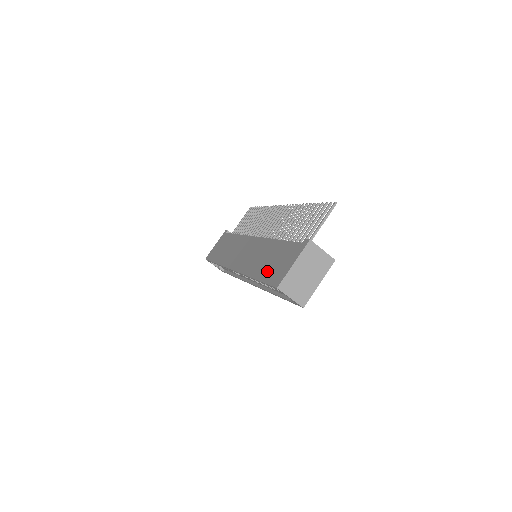
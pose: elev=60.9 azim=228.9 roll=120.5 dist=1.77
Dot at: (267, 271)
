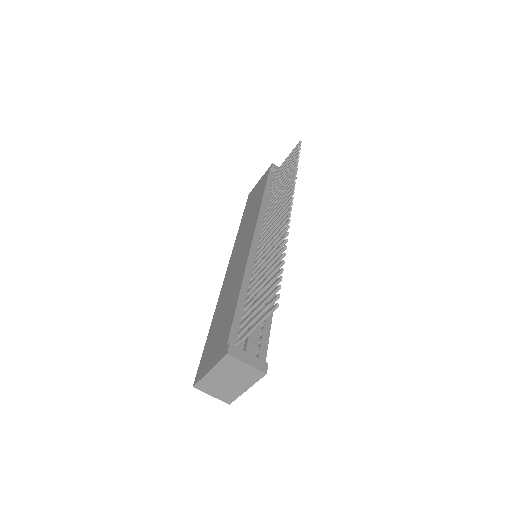
Dot at: (211, 336)
